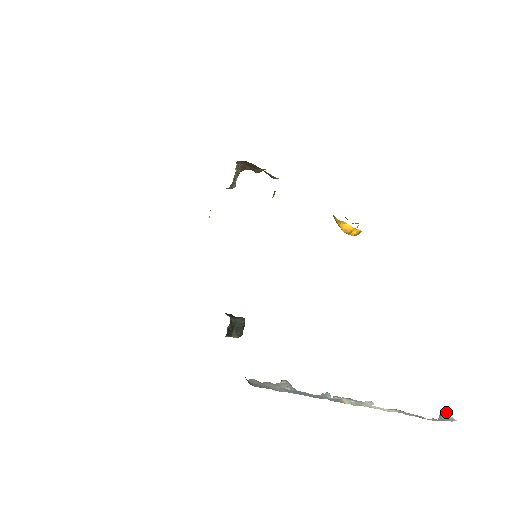
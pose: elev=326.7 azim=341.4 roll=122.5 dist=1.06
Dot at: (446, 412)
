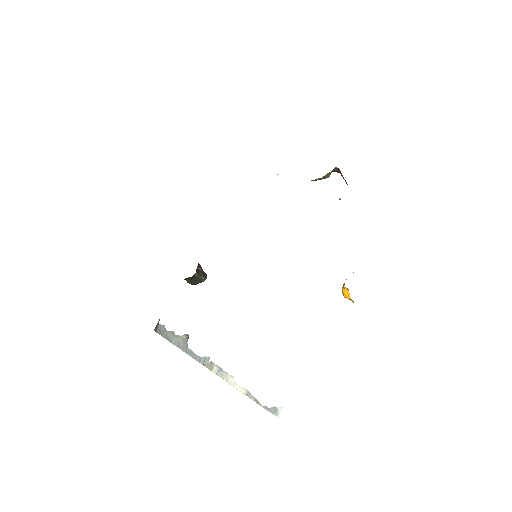
Dot at: occluded
